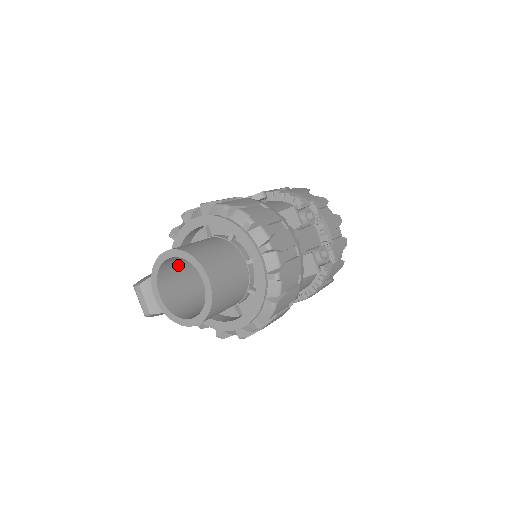
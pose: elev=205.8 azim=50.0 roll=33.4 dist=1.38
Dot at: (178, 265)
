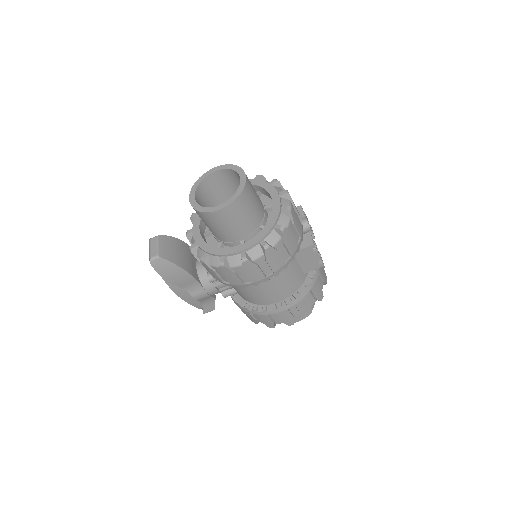
Dot at: (210, 198)
